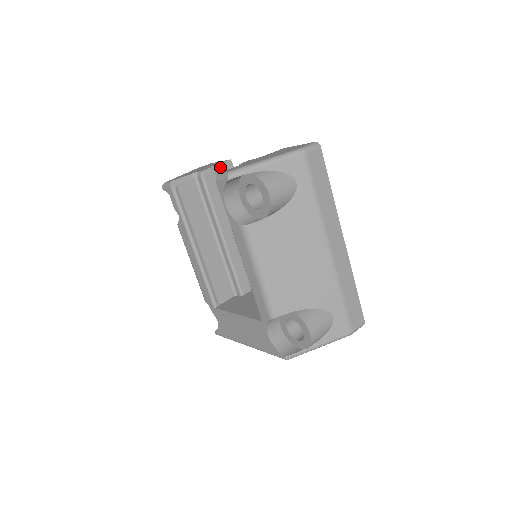
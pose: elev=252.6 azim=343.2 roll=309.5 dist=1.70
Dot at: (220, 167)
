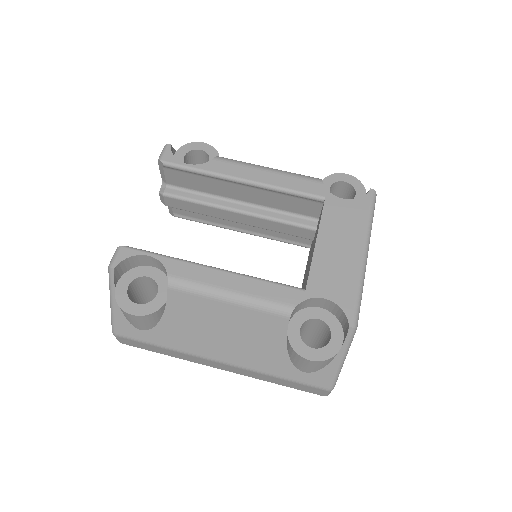
Dot at: occluded
